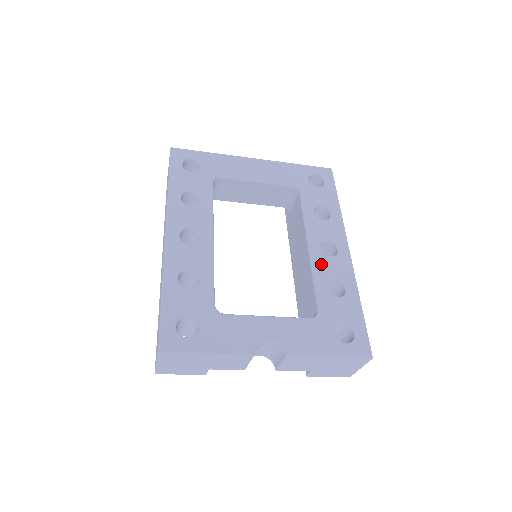
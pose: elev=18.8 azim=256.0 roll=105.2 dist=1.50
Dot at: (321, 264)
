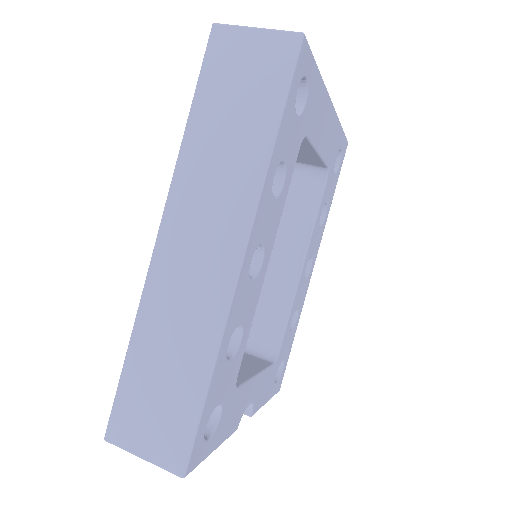
Dot at: (299, 291)
